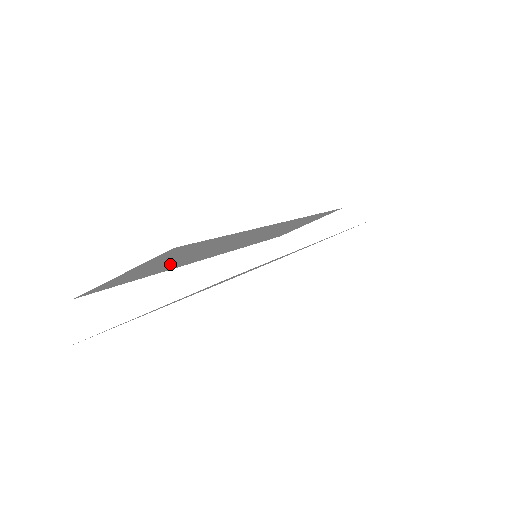
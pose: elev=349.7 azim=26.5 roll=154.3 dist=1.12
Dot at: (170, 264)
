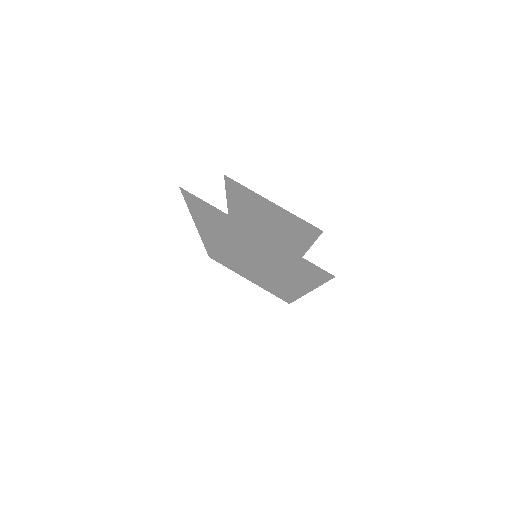
Dot at: (255, 215)
